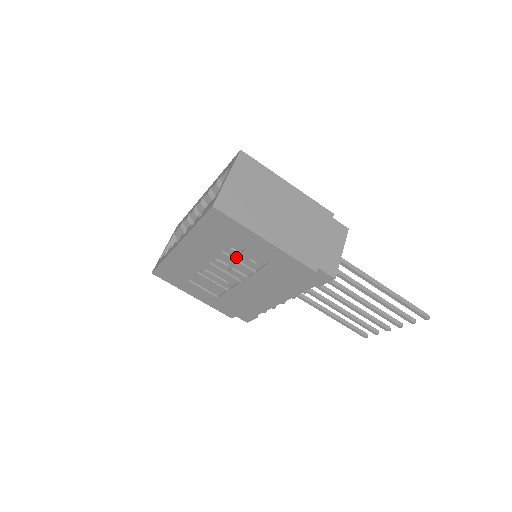
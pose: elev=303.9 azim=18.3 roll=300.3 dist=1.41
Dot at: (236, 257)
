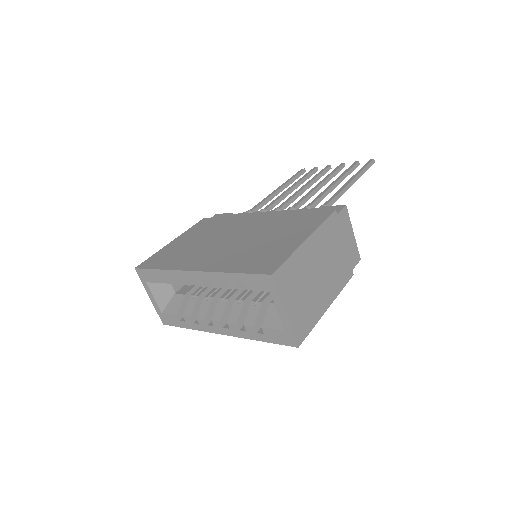
Dot at: occluded
